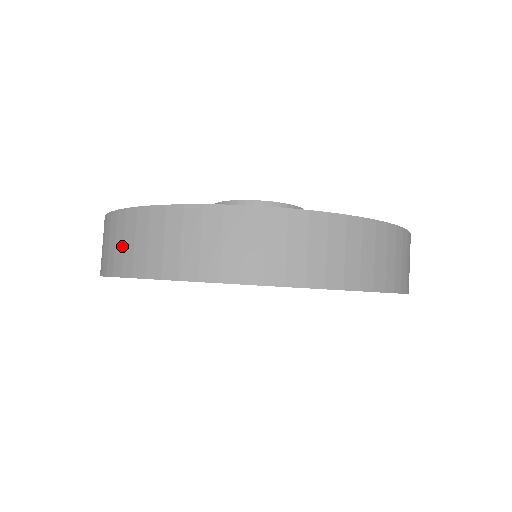
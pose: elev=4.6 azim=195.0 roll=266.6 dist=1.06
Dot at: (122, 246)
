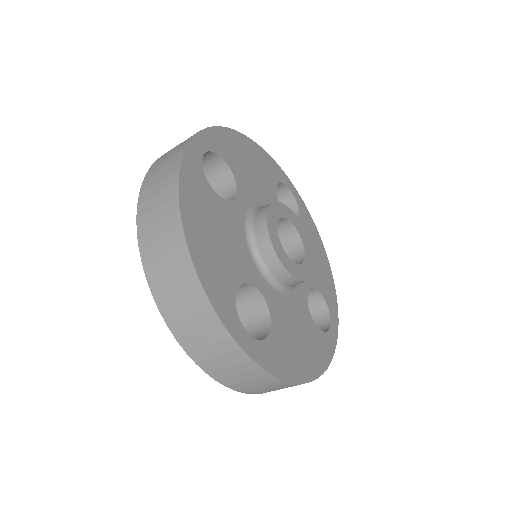
Dot at: (171, 285)
